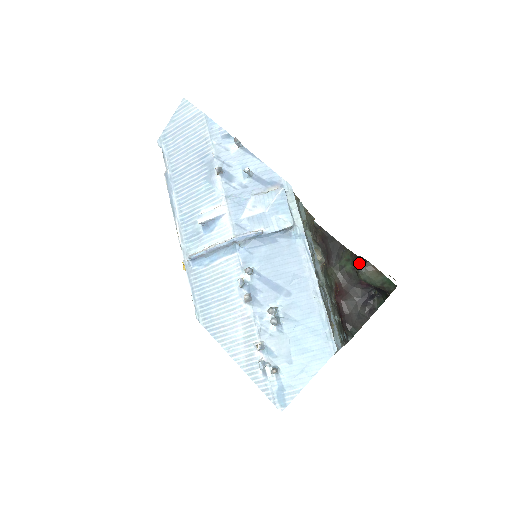
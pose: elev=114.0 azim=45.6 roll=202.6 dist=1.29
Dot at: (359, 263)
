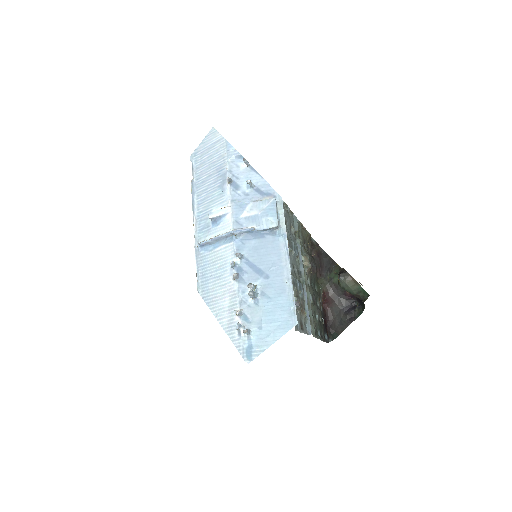
Dot at: (341, 273)
